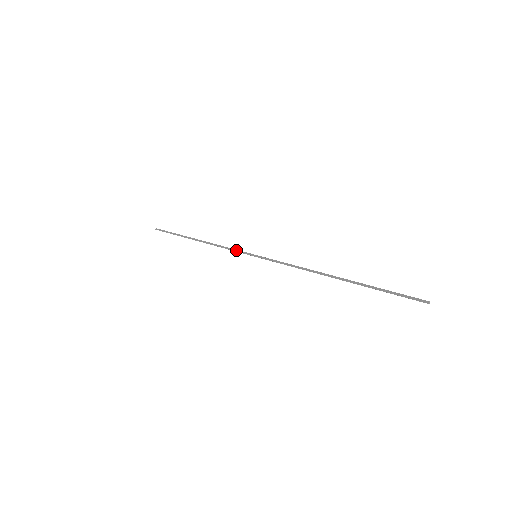
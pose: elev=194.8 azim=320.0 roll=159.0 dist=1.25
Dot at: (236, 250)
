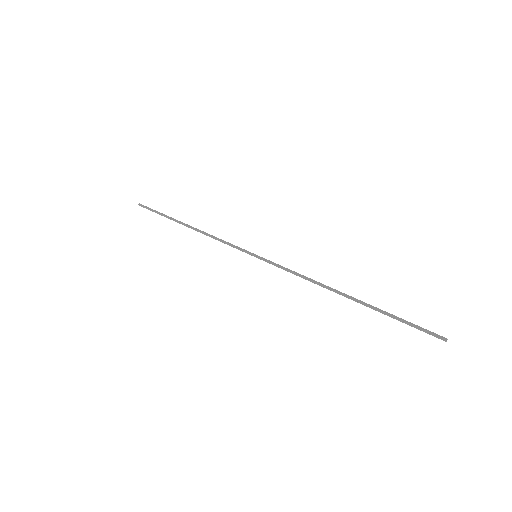
Dot at: (234, 245)
